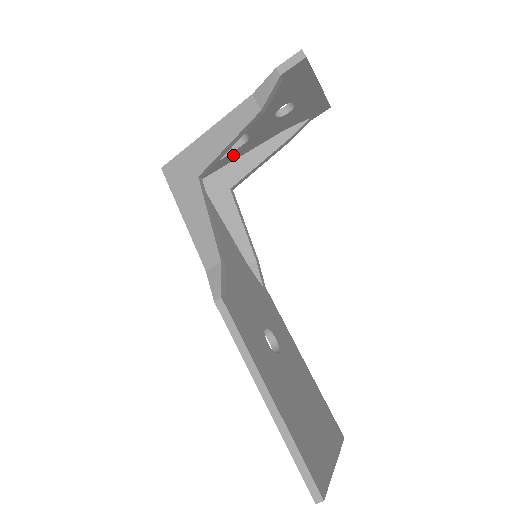
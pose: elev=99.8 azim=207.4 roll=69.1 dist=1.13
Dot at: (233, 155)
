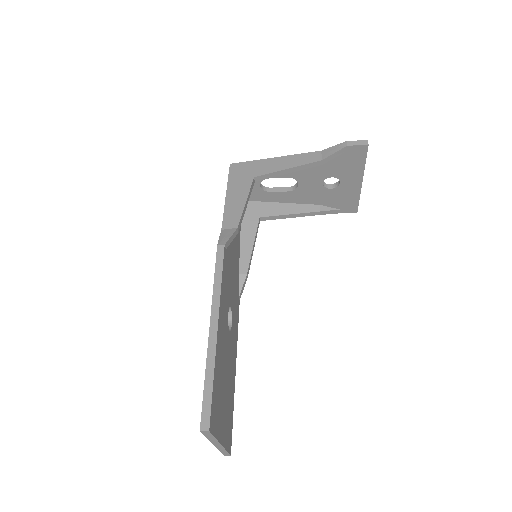
Dot at: (277, 196)
